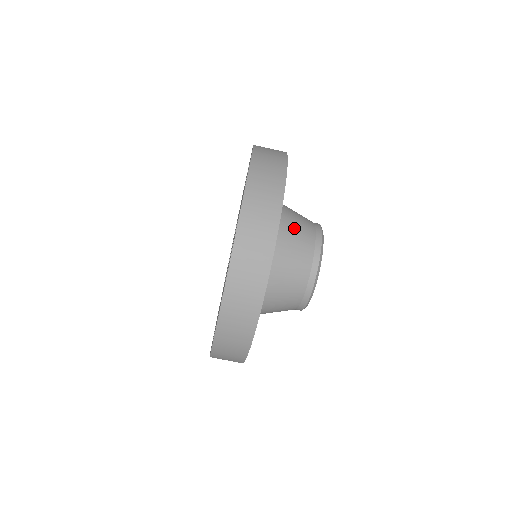
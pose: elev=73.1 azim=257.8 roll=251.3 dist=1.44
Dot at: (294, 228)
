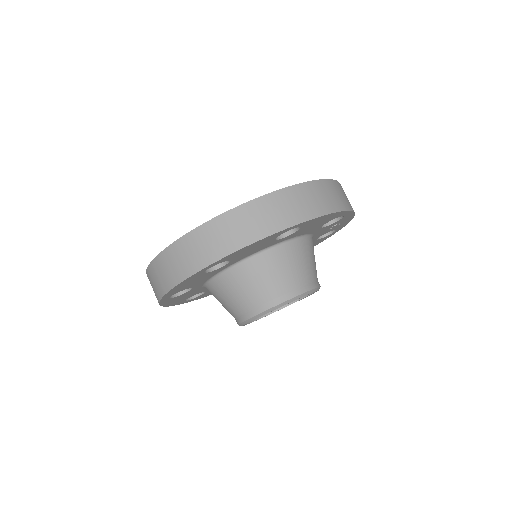
Dot at: (270, 272)
